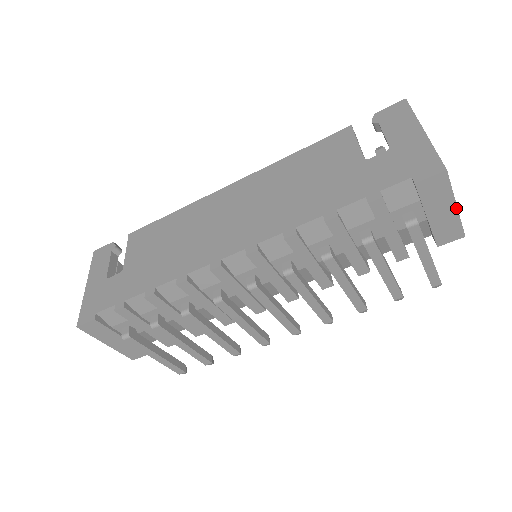
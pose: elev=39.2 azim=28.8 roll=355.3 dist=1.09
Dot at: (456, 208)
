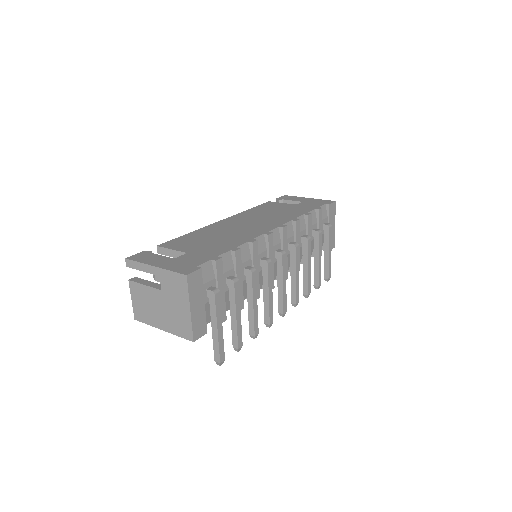
Dot at: occluded
